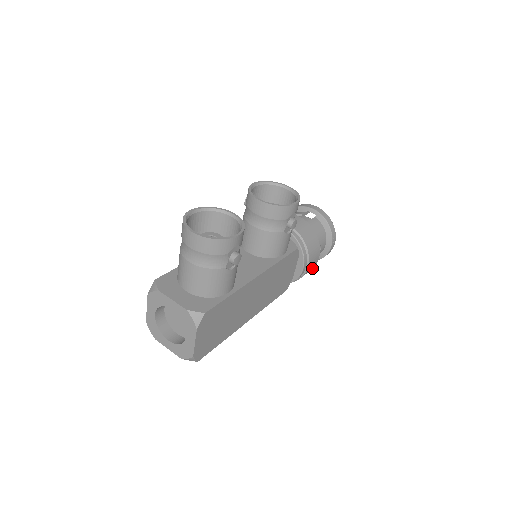
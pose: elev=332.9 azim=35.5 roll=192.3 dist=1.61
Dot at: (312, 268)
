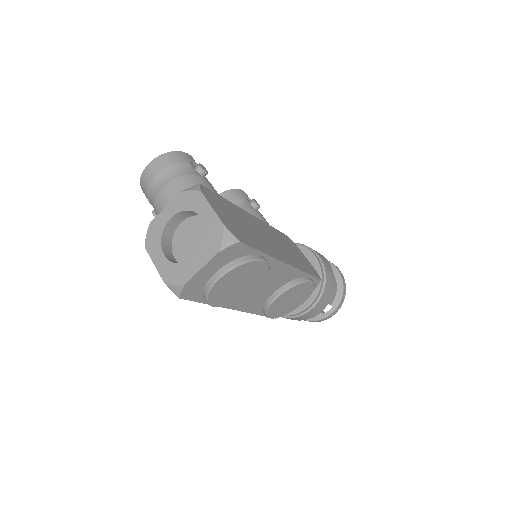
Dot at: (331, 271)
